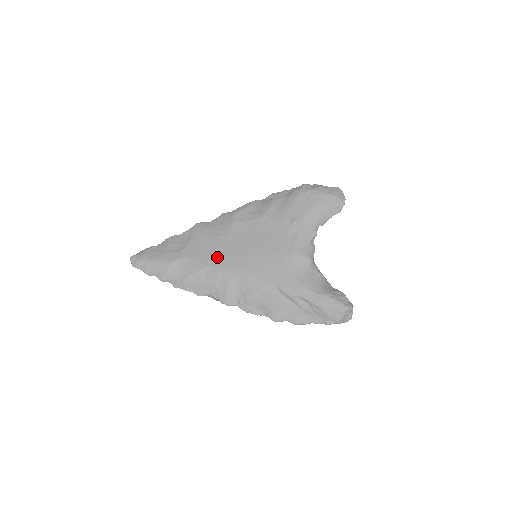
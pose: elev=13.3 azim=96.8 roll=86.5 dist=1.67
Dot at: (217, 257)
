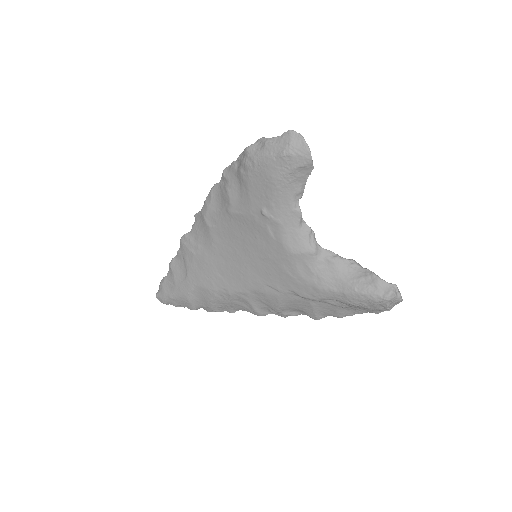
Dot at: (219, 277)
